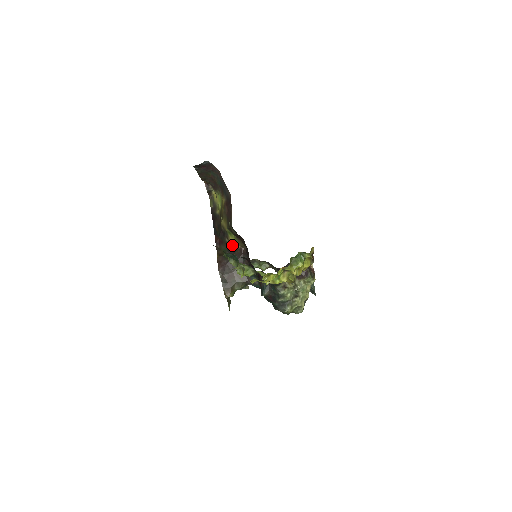
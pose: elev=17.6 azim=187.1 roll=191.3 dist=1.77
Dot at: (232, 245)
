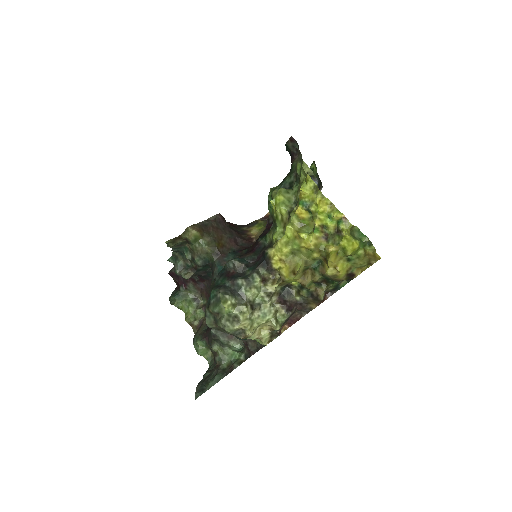
Dot at: (247, 231)
